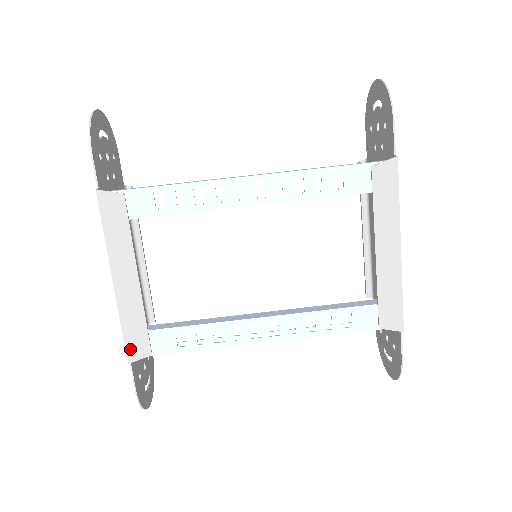
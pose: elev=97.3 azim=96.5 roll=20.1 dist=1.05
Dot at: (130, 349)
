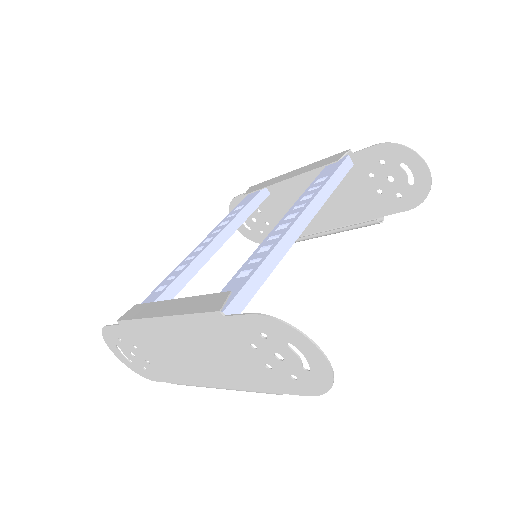
Dot at: (211, 309)
